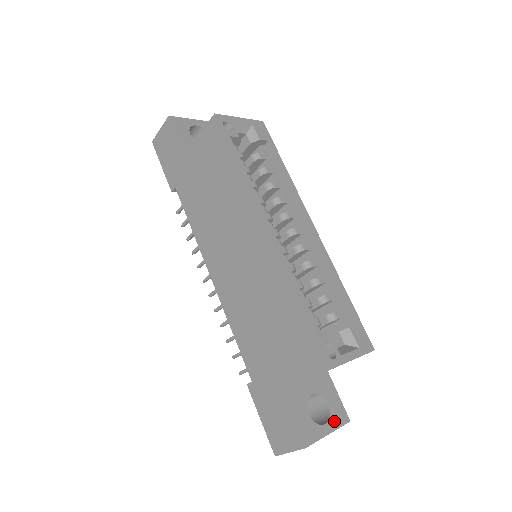
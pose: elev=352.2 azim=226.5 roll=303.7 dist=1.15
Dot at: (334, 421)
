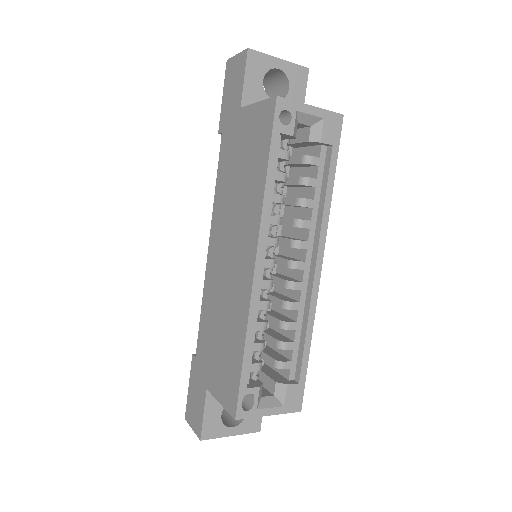
Dot at: (243, 427)
